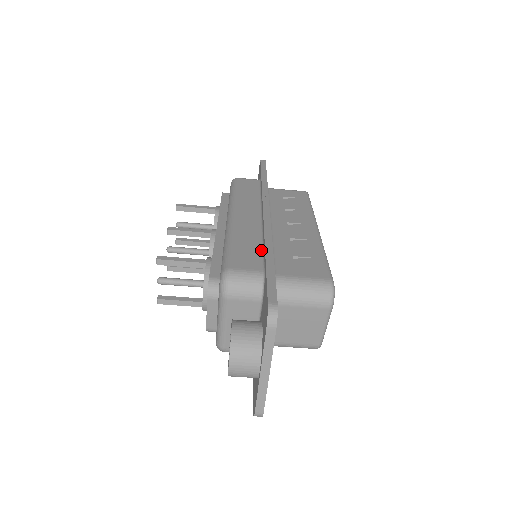
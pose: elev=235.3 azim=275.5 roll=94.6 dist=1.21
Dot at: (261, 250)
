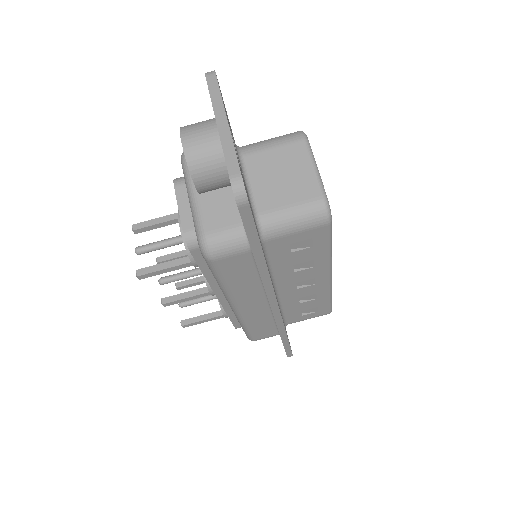
Dot at: occluded
